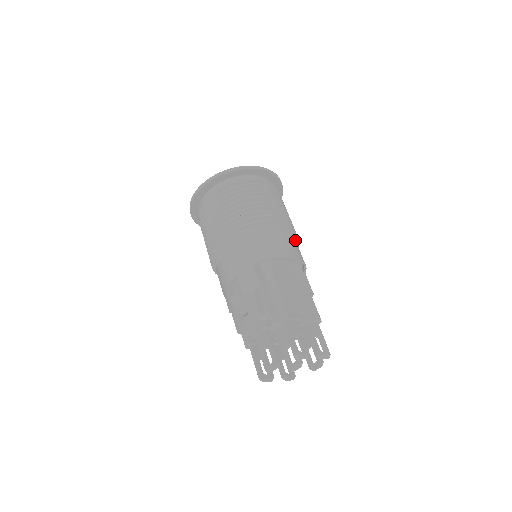
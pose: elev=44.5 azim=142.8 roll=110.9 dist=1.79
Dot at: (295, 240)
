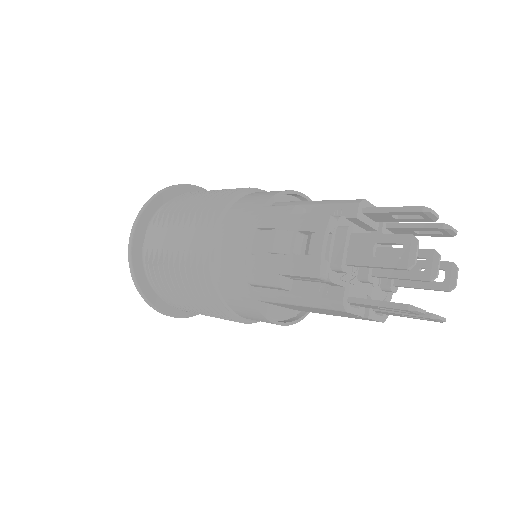
Dot at: occluded
